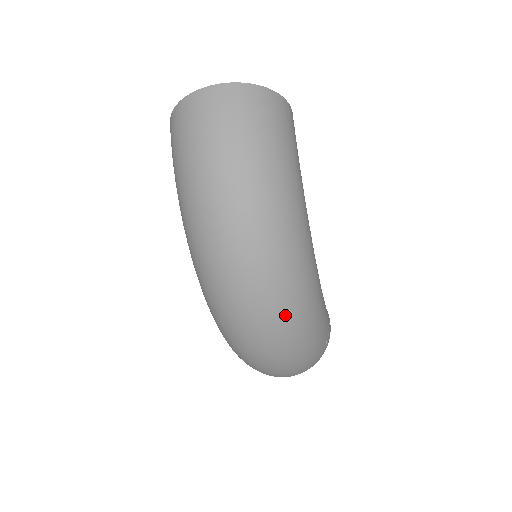
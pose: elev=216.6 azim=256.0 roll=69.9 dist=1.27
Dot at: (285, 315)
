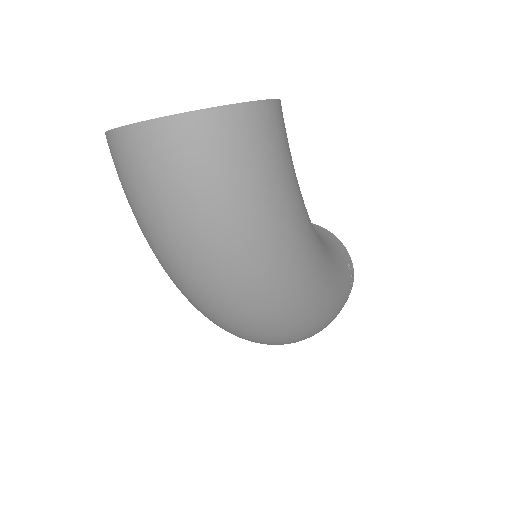
Dot at: (291, 335)
